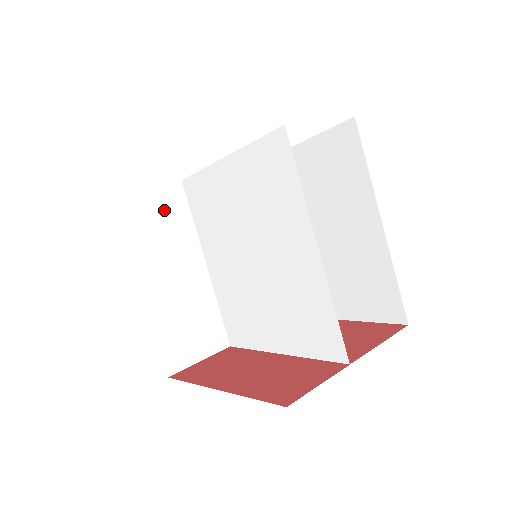
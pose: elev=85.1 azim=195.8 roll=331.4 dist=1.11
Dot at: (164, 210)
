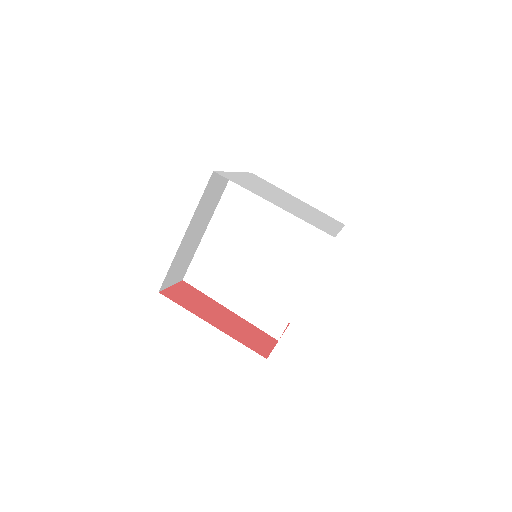
Dot at: (218, 189)
